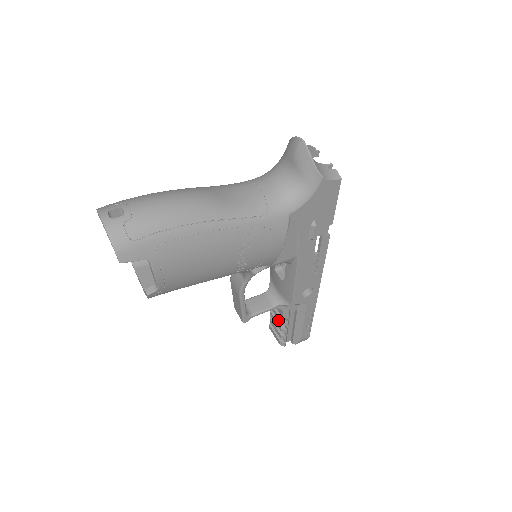
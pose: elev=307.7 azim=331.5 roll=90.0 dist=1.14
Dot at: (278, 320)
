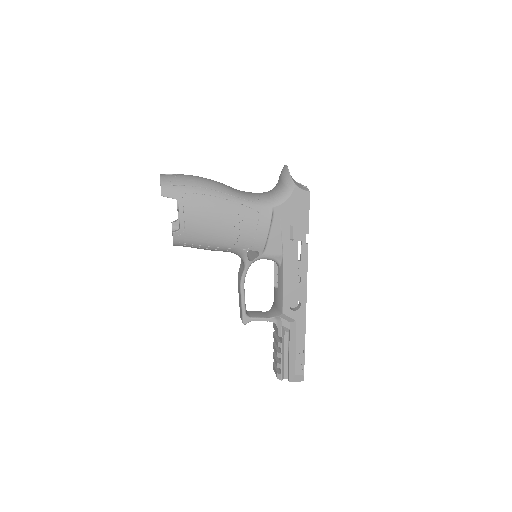
Dot at: (277, 348)
